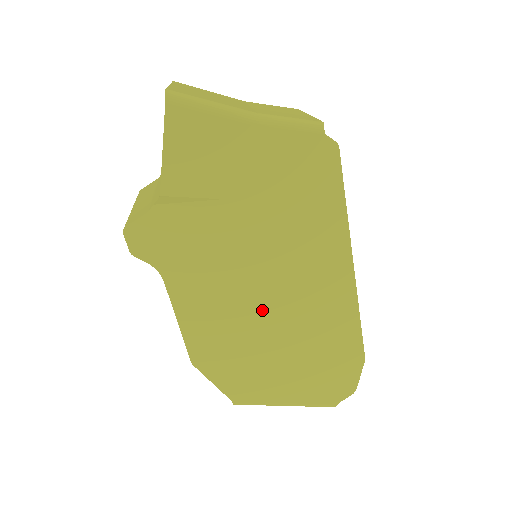
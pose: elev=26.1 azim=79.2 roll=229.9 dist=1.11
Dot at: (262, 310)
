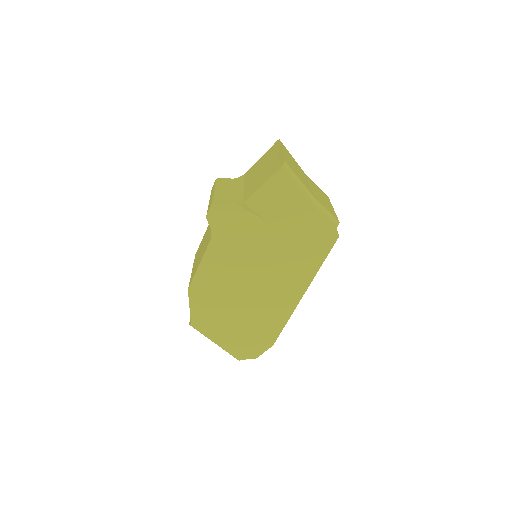
Dot at: (244, 287)
